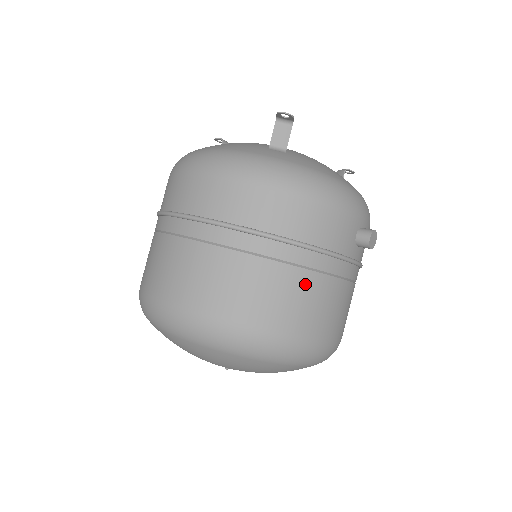
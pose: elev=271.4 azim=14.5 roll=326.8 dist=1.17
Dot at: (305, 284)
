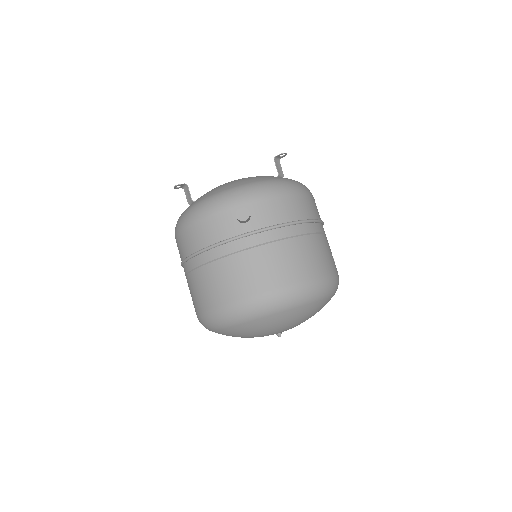
Dot at: (215, 271)
